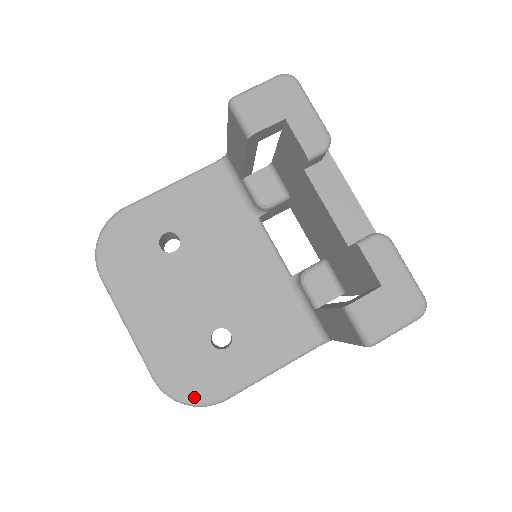
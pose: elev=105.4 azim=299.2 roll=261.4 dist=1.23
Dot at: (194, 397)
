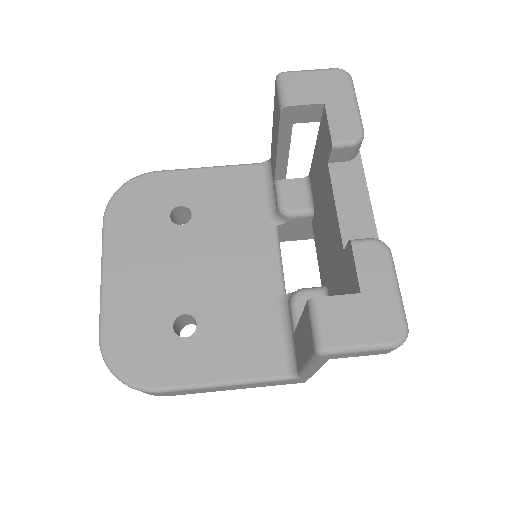
Dot at: (128, 373)
